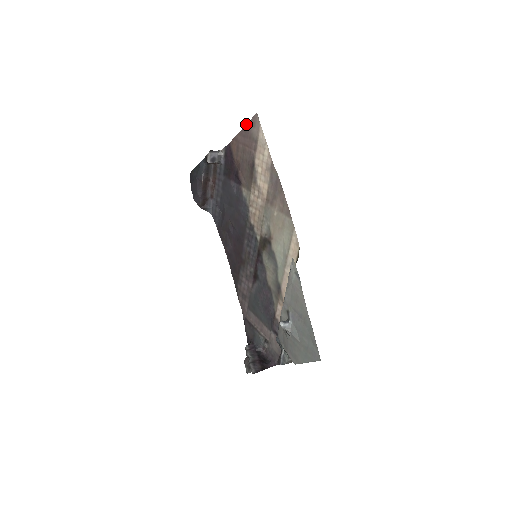
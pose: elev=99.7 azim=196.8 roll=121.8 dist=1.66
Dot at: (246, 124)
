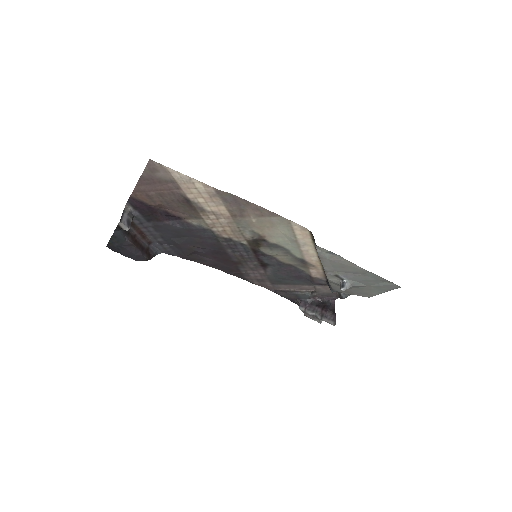
Dot at: occluded
